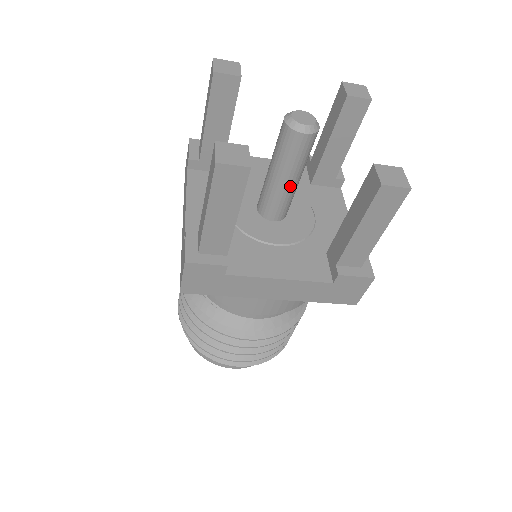
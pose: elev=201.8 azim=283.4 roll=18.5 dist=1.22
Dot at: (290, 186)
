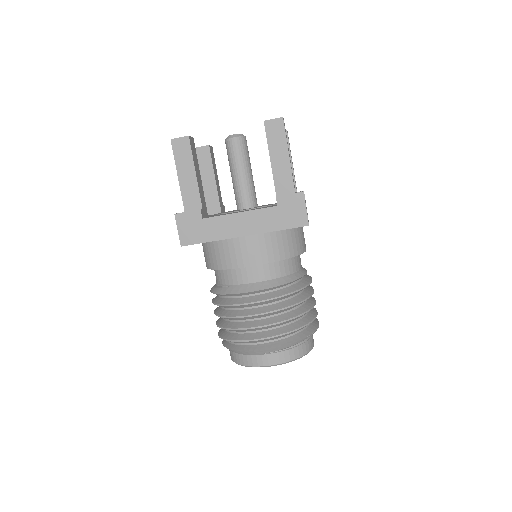
Dot at: (244, 177)
